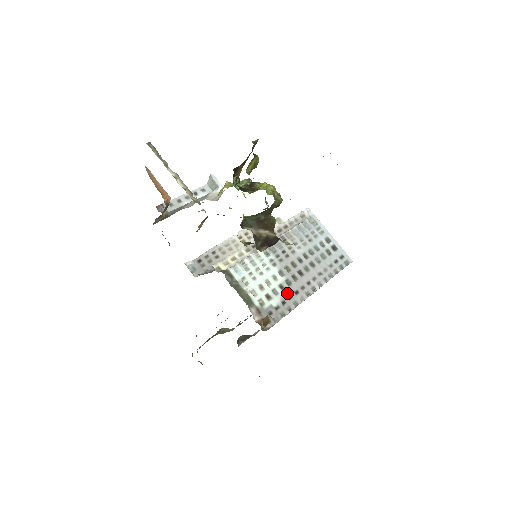
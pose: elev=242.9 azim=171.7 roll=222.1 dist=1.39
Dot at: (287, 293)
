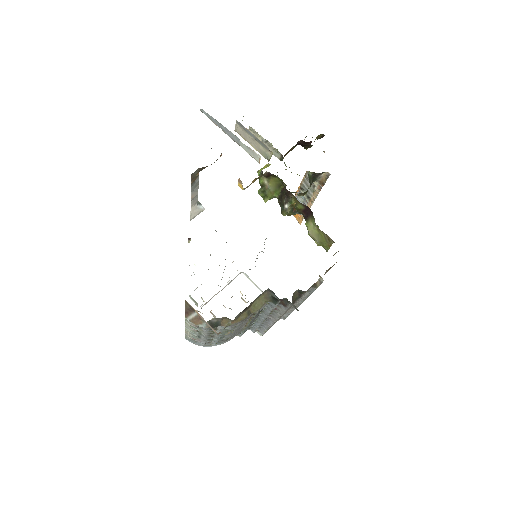
Dot at: occluded
